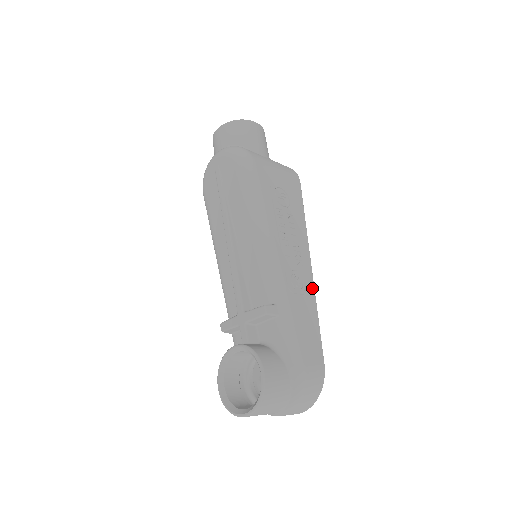
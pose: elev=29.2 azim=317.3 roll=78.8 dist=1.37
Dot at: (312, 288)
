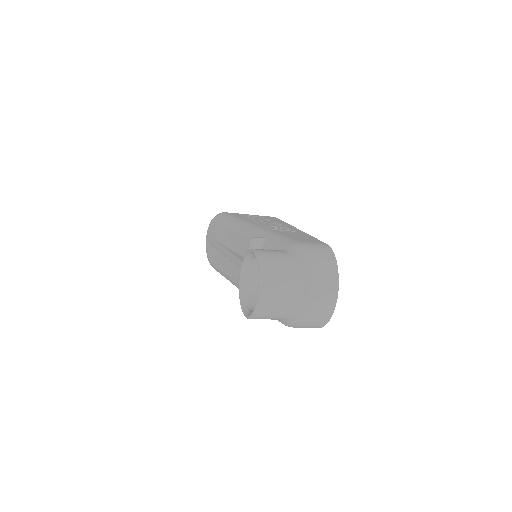
Dot at: (300, 231)
